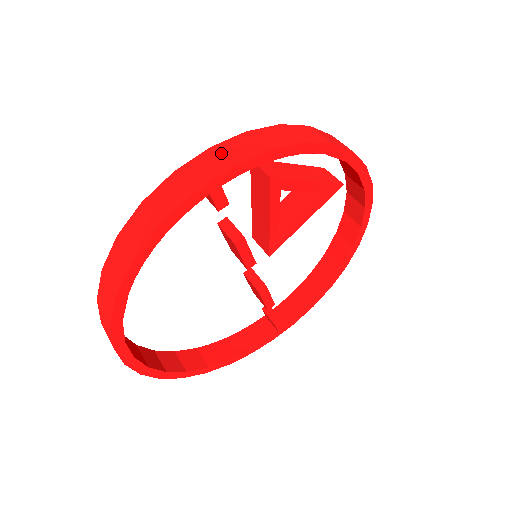
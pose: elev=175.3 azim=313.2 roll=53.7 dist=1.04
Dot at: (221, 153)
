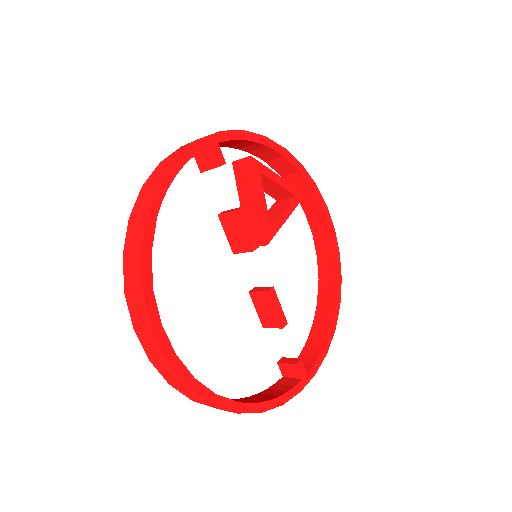
Dot at: occluded
